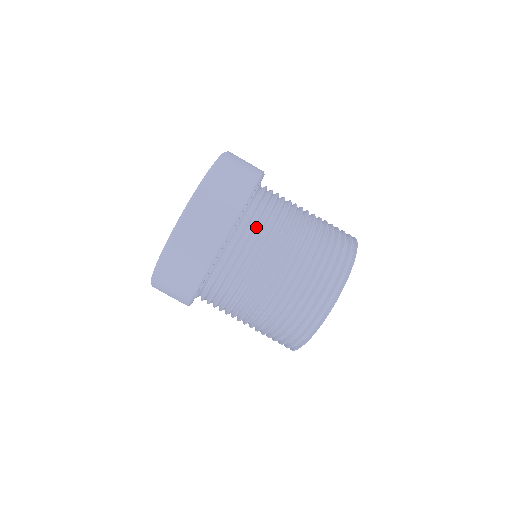
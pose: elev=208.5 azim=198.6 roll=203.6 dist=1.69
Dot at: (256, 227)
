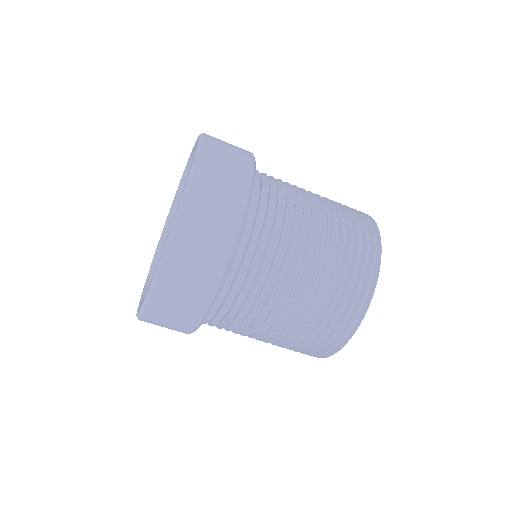
Dot at: (268, 204)
